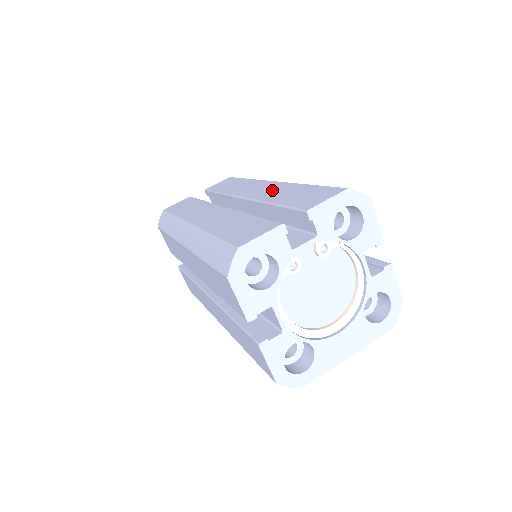
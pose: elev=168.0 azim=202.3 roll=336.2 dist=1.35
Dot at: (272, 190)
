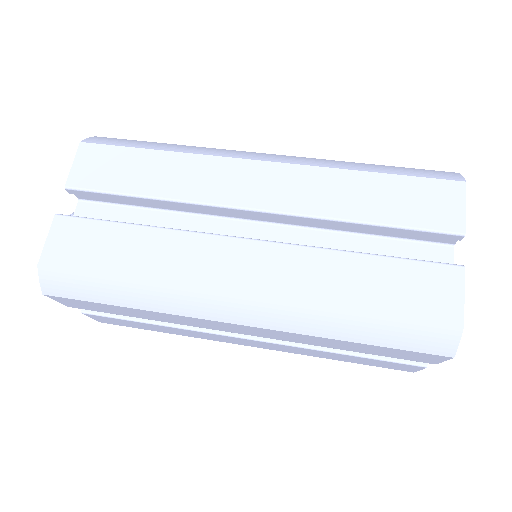
Dot at: (308, 188)
